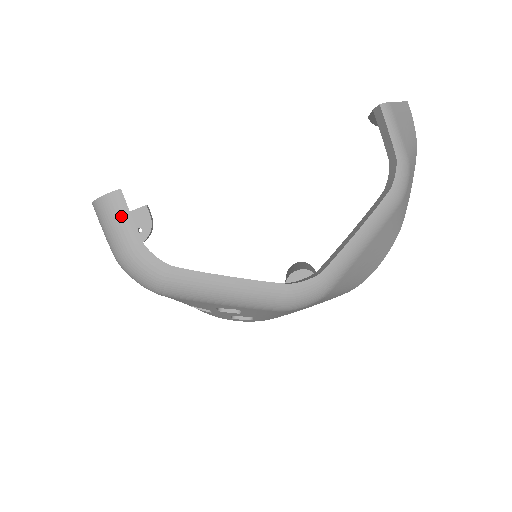
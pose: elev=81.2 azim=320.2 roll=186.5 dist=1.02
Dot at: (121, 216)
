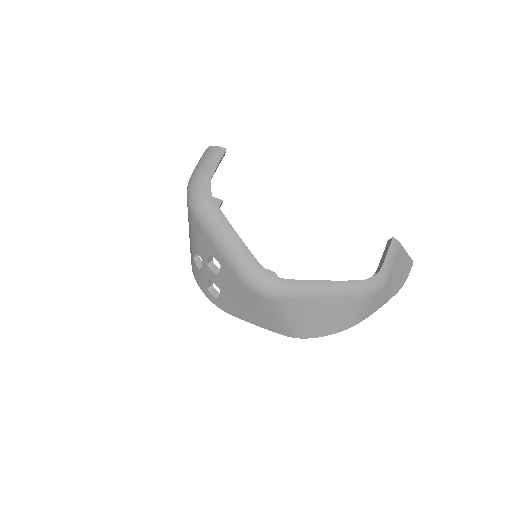
Dot at: (214, 159)
